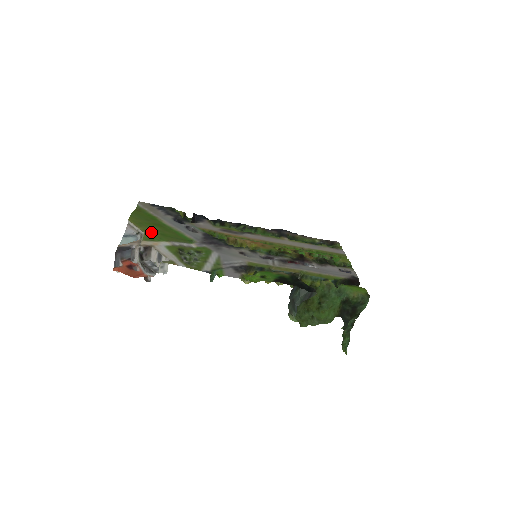
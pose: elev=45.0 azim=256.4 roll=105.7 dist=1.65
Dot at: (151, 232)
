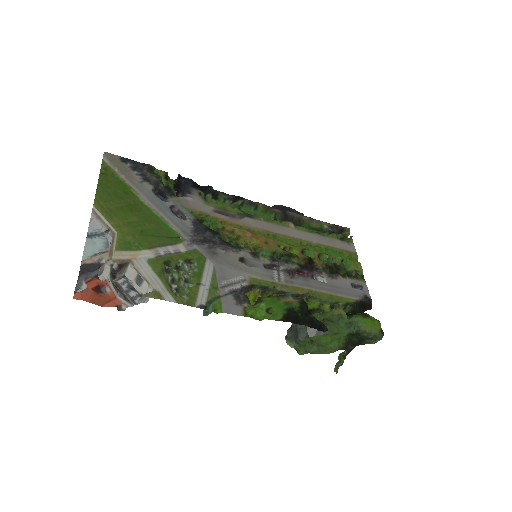
Dot at: (126, 230)
